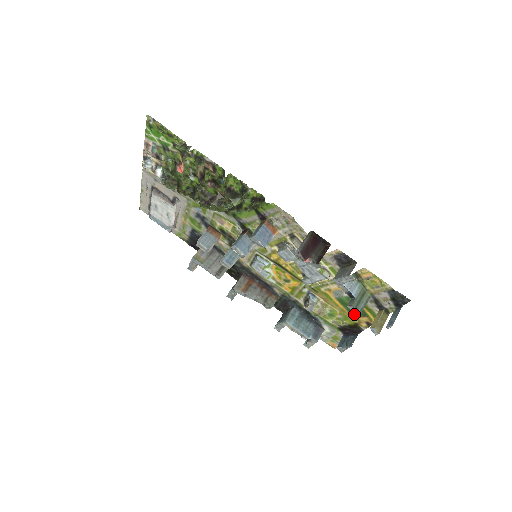
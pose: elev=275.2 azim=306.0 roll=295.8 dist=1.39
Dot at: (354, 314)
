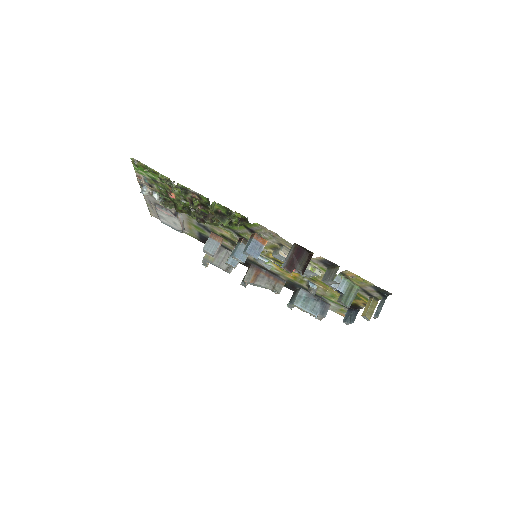
Dot at: occluded
